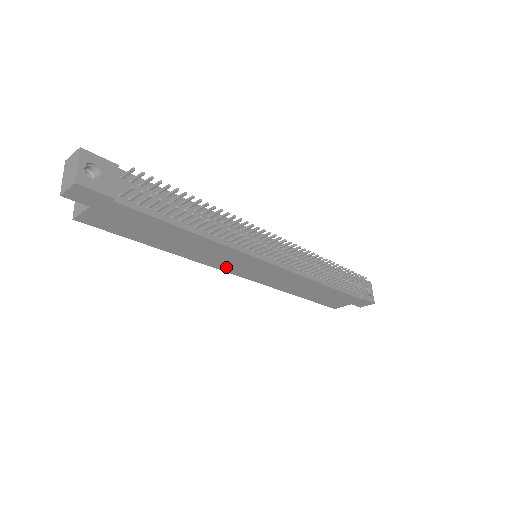
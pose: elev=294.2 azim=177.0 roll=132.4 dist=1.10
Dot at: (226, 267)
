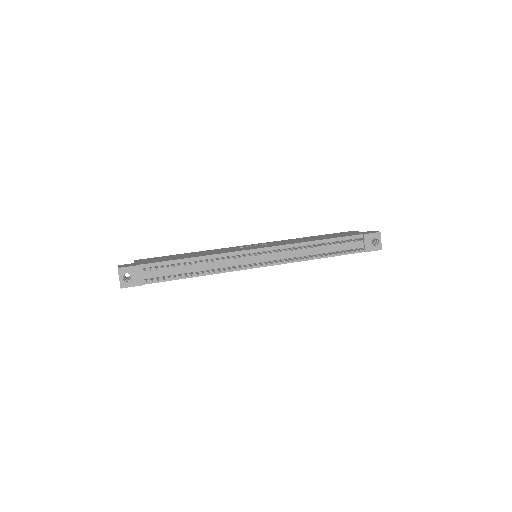
Dot at: occluded
